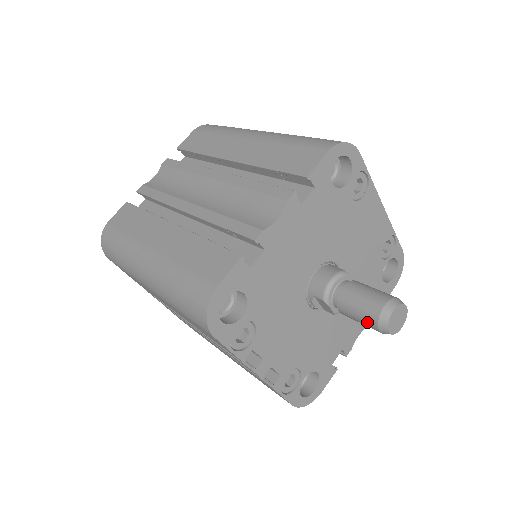
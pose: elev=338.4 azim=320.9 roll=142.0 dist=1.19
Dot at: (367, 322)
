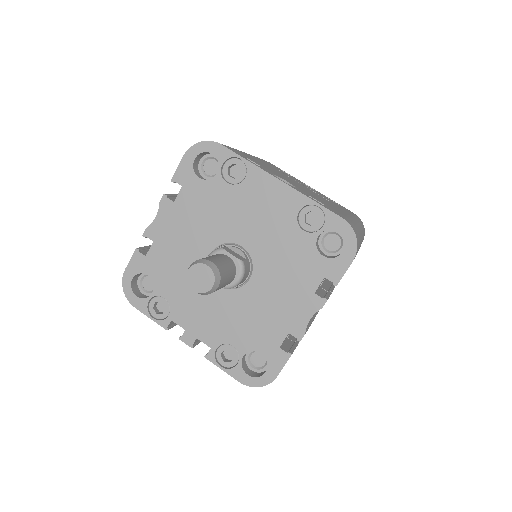
Dot at: occluded
